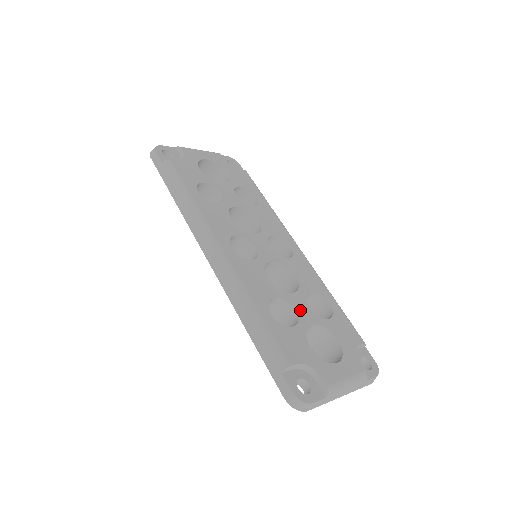
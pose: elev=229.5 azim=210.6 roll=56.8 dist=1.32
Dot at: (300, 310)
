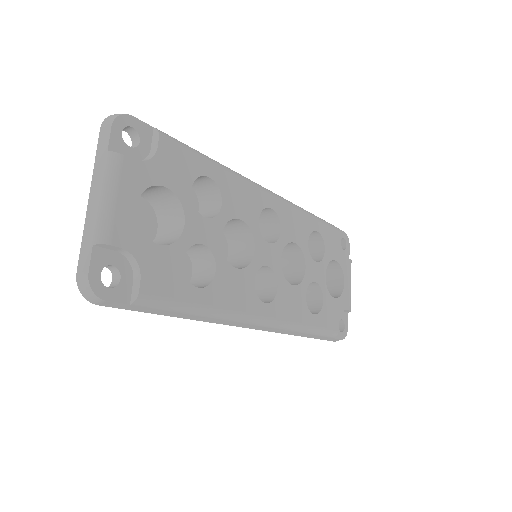
Dot at: (316, 276)
